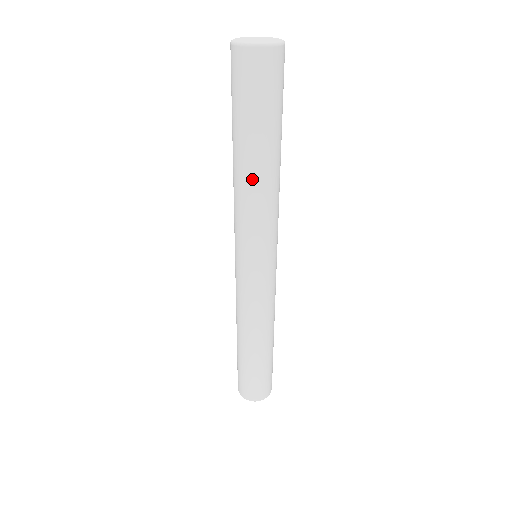
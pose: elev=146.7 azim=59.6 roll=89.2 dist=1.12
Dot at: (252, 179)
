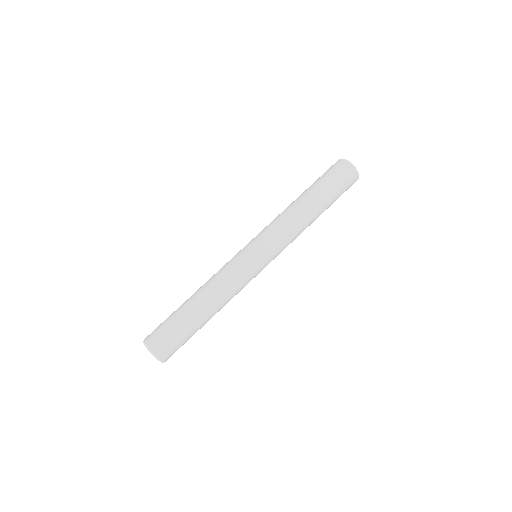
Dot at: (297, 205)
